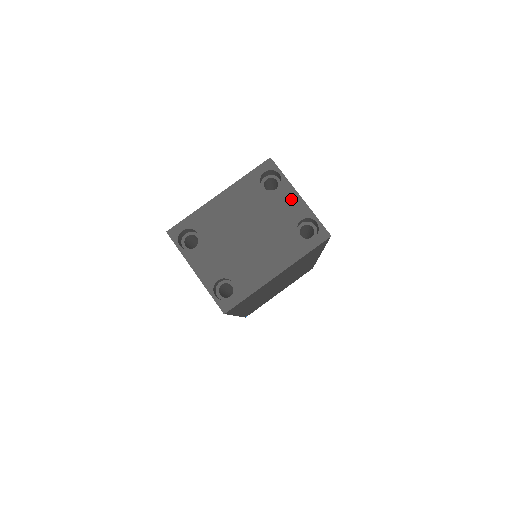
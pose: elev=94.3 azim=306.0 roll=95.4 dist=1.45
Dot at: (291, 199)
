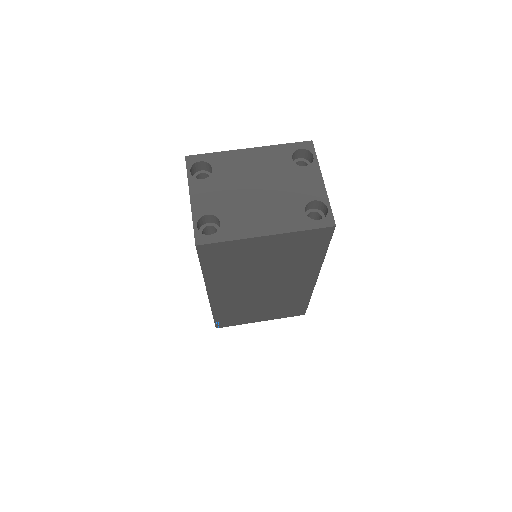
Dot at: (313, 180)
